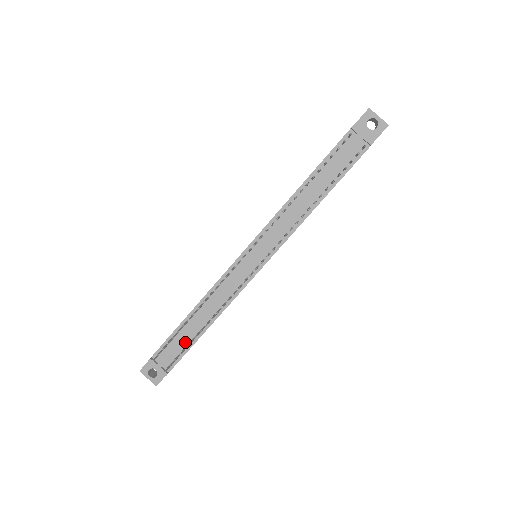
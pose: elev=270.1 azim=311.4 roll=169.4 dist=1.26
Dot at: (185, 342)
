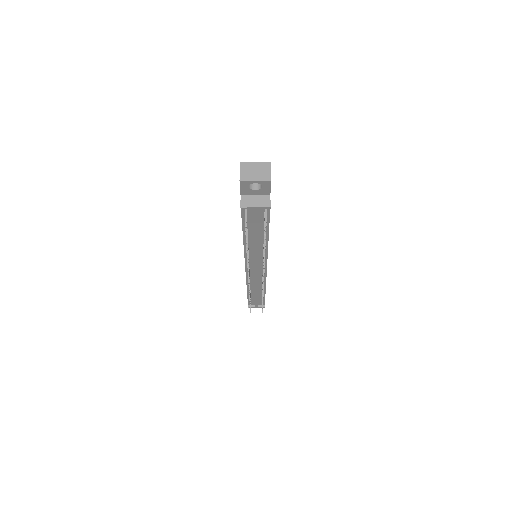
Dot at: (259, 298)
